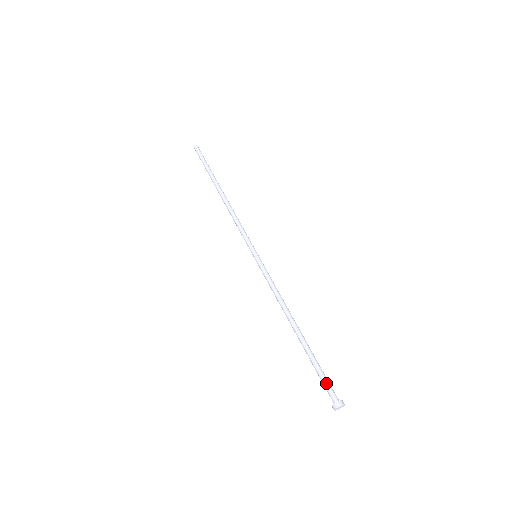
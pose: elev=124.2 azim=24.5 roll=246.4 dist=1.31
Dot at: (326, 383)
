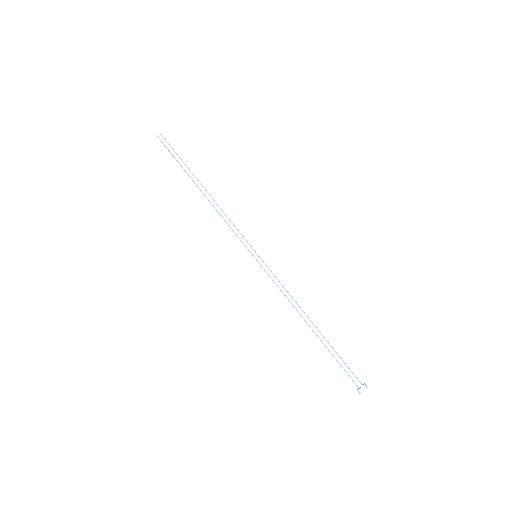
Dot at: (349, 371)
